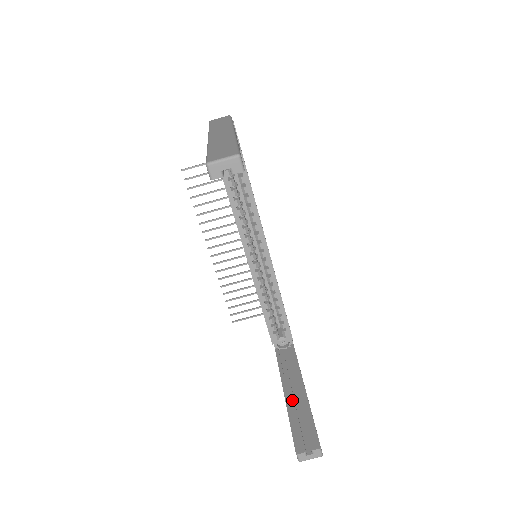
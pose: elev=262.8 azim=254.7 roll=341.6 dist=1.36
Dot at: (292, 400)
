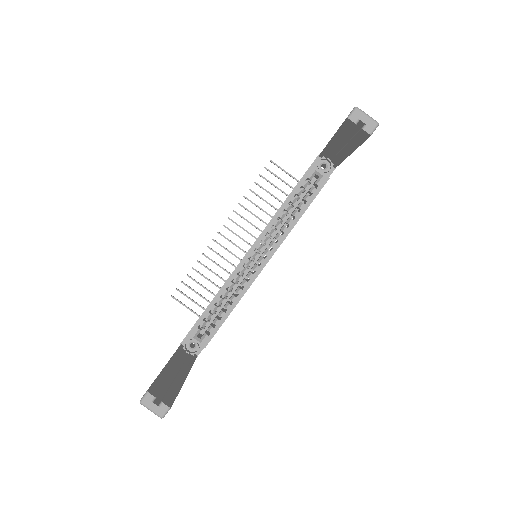
Dot at: (171, 371)
